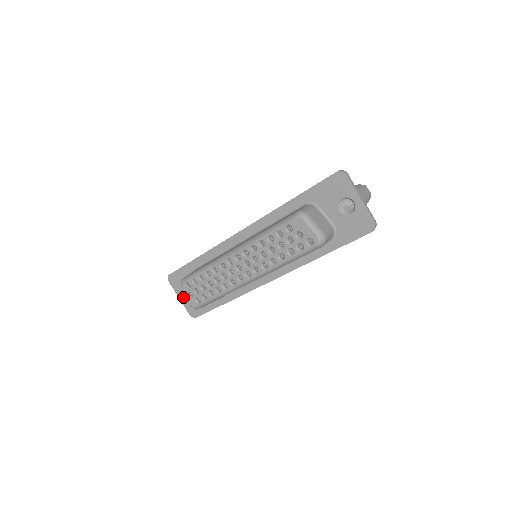
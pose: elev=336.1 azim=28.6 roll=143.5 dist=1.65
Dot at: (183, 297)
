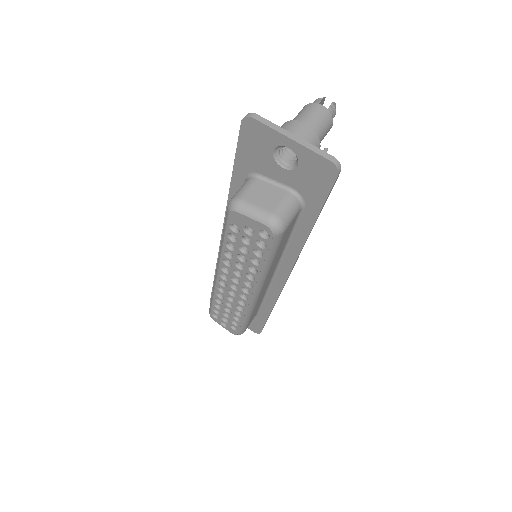
Dot at: occluded
